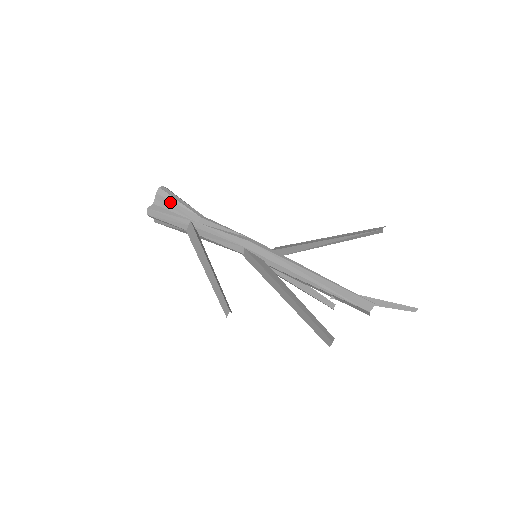
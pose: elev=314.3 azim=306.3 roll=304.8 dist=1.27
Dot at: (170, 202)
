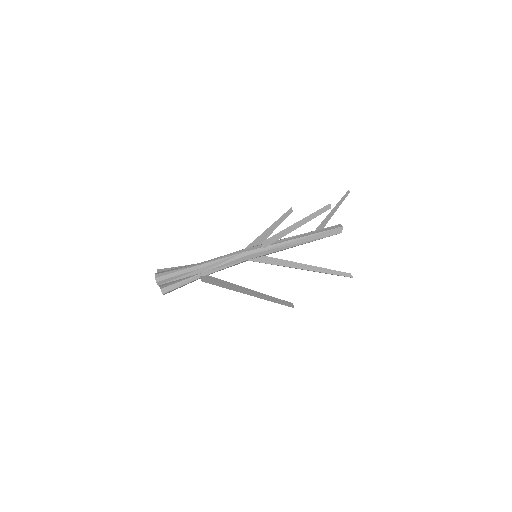
Dot at: (173, 281)
